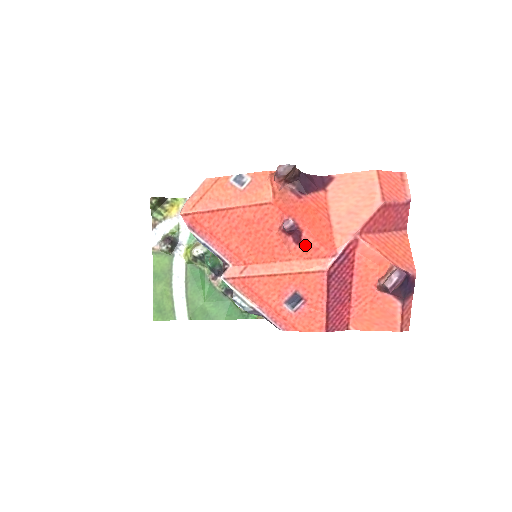
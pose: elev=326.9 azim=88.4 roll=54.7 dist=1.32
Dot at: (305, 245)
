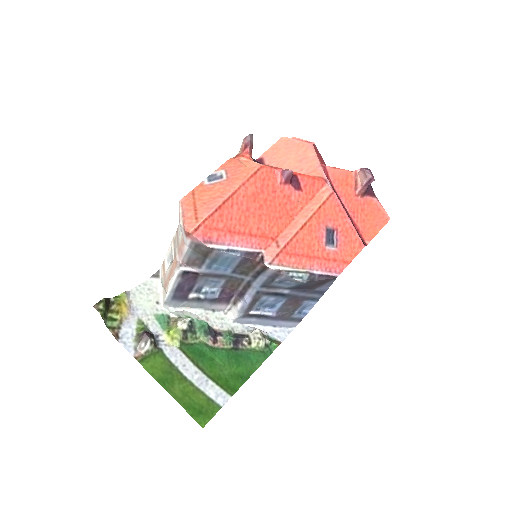
Dot at: (305, 186)
